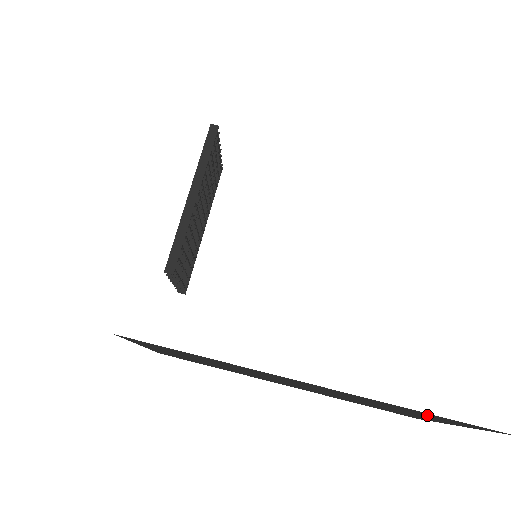
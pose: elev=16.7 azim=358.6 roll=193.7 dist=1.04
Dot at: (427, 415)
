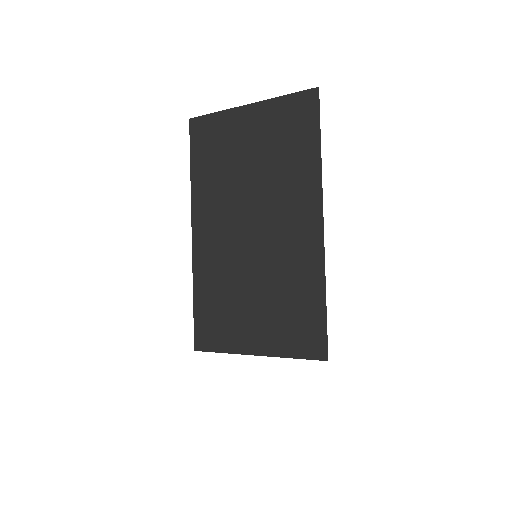
Dot at: occluded
